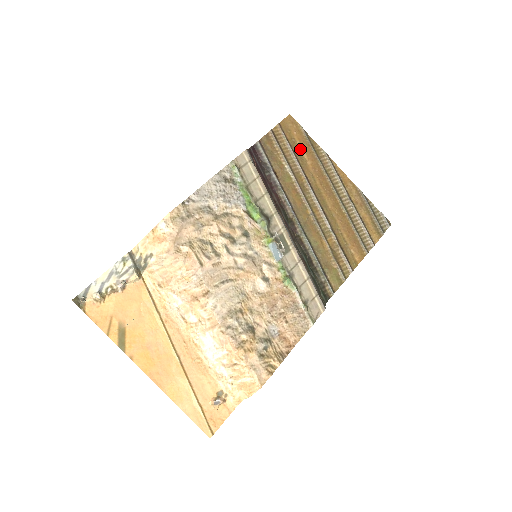
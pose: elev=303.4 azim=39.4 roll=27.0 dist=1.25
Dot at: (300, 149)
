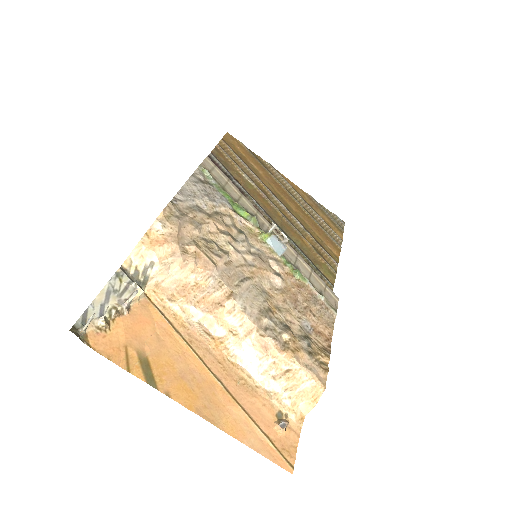
Dot at: (248, 161)
